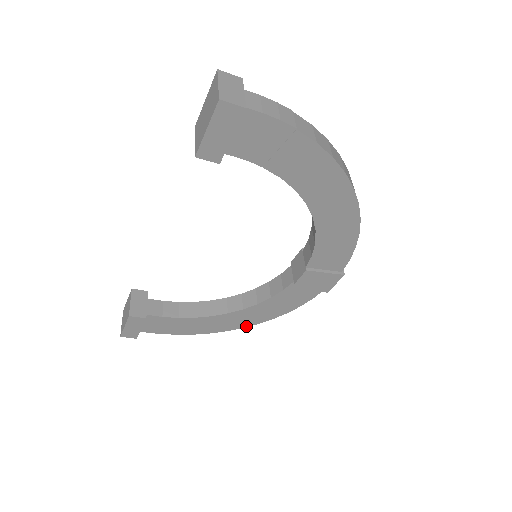
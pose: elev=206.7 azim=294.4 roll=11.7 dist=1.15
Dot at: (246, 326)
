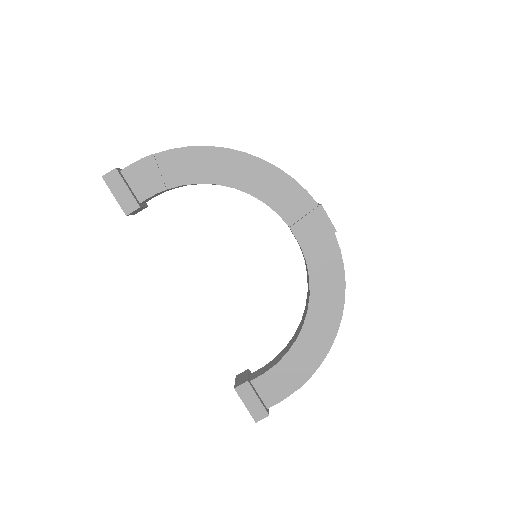
Dot at: (337, 328)
